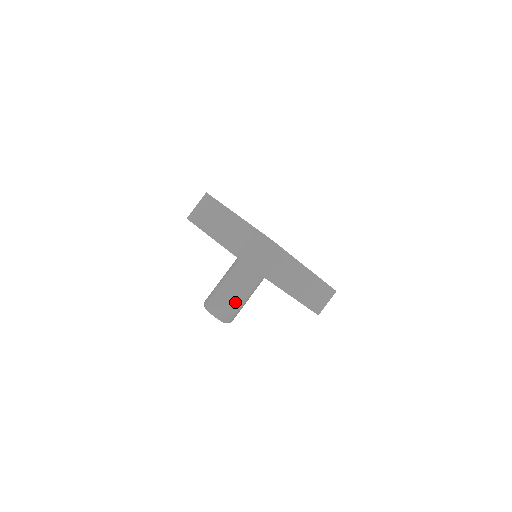
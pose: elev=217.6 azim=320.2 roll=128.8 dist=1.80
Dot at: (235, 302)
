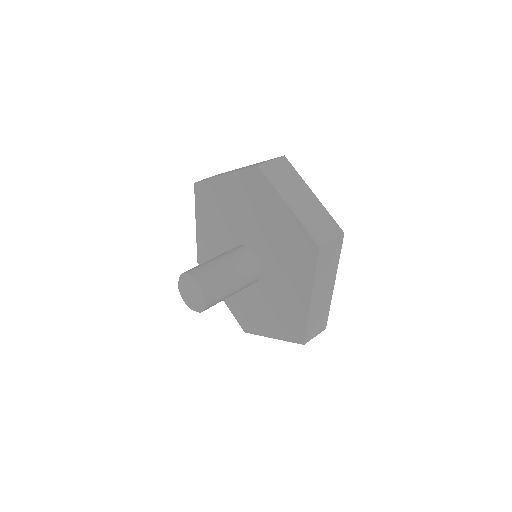
Dot at: (226, 289)
